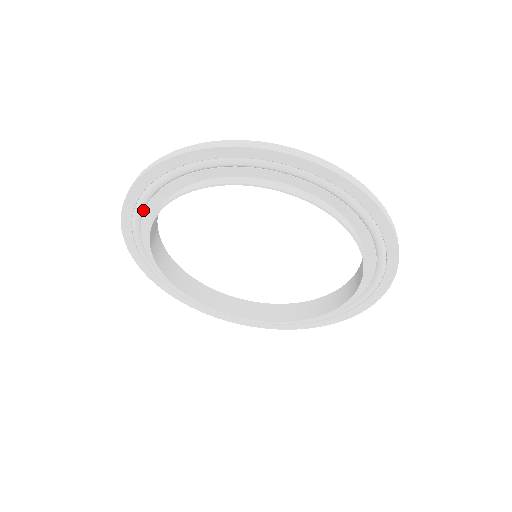
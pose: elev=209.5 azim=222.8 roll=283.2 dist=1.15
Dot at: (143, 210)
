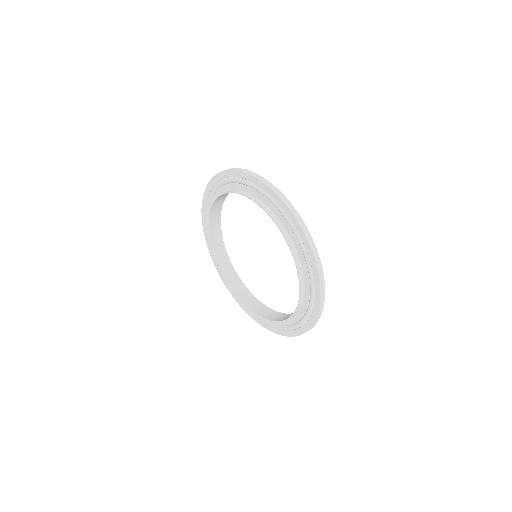
Dot at: occluded
